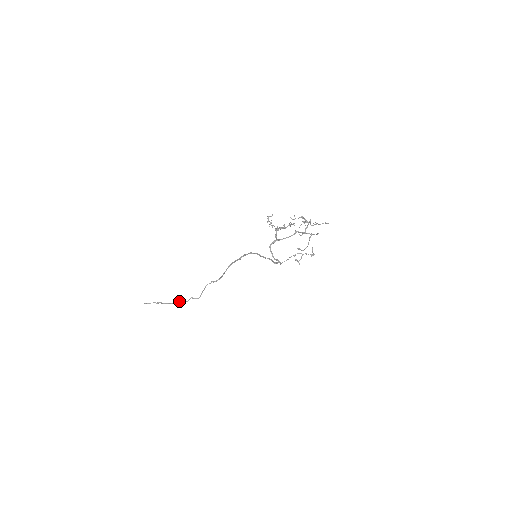
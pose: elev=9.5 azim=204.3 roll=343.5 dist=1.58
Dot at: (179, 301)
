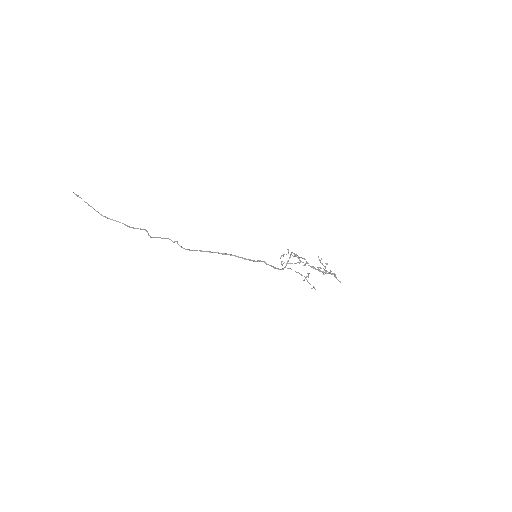
Dot at: occluded
